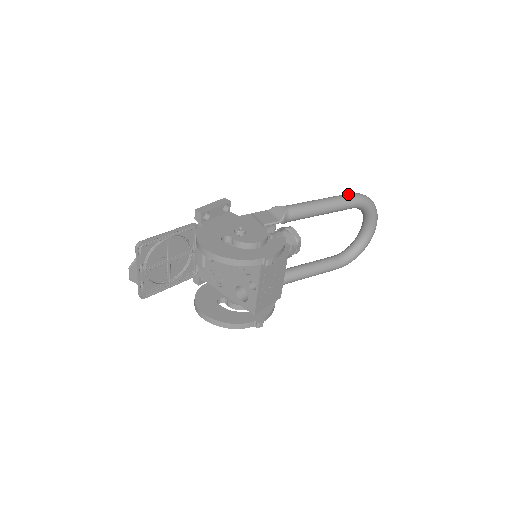
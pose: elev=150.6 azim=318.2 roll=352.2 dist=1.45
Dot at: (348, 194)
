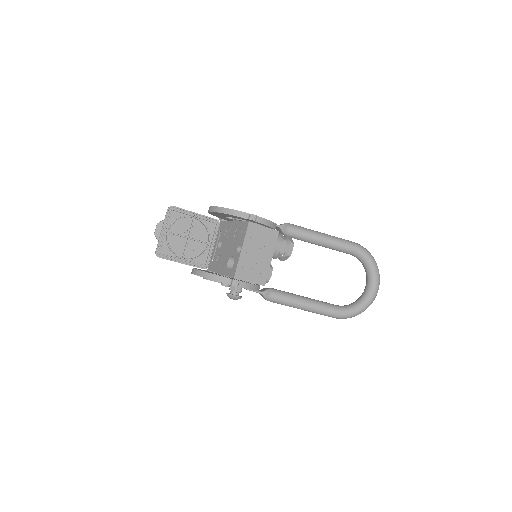
Dot at: occluded
